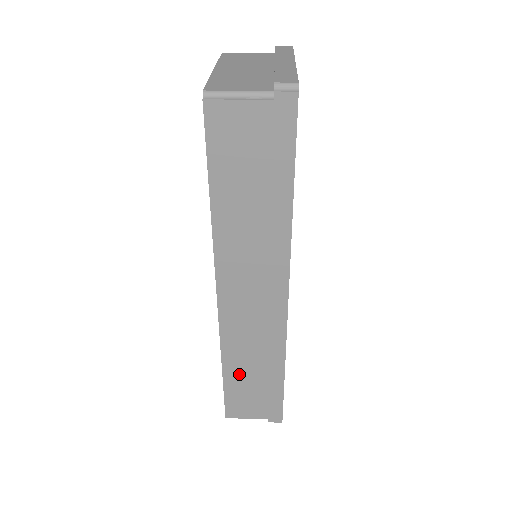
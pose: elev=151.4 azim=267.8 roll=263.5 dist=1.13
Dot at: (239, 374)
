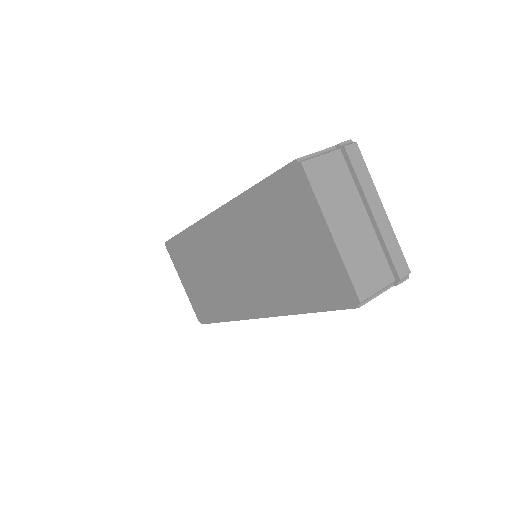
Dot at: occluded
